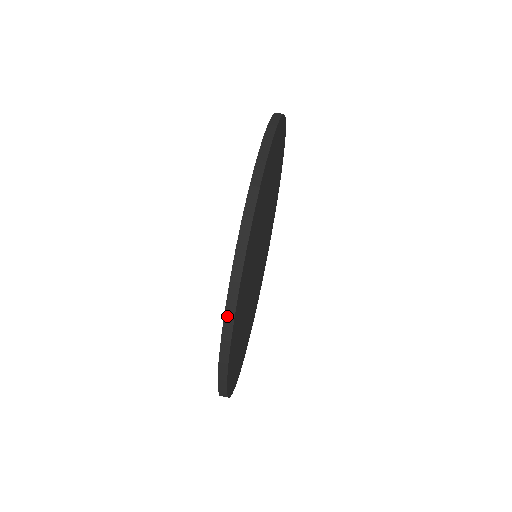
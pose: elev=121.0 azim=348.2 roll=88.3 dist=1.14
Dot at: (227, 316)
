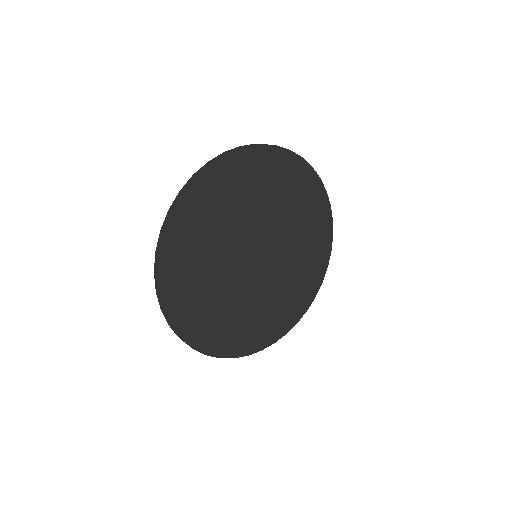
Dot at: (179, 194)
